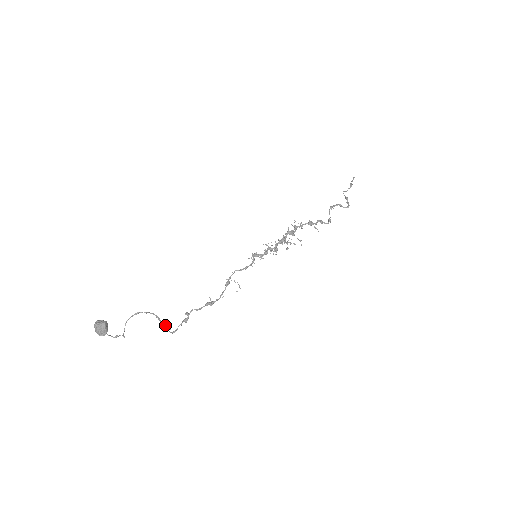
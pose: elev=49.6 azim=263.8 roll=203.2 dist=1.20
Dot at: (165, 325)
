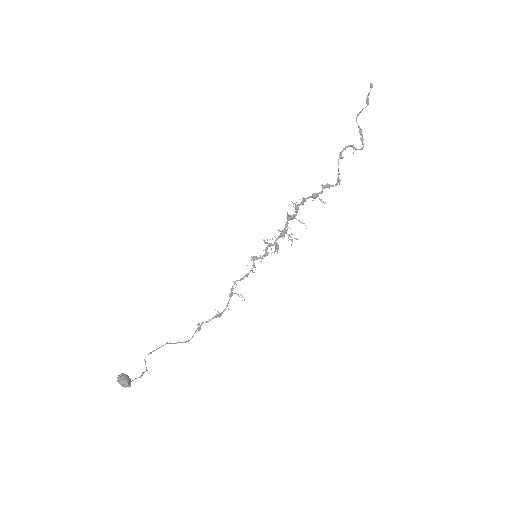
Dot at: (181, 342)
